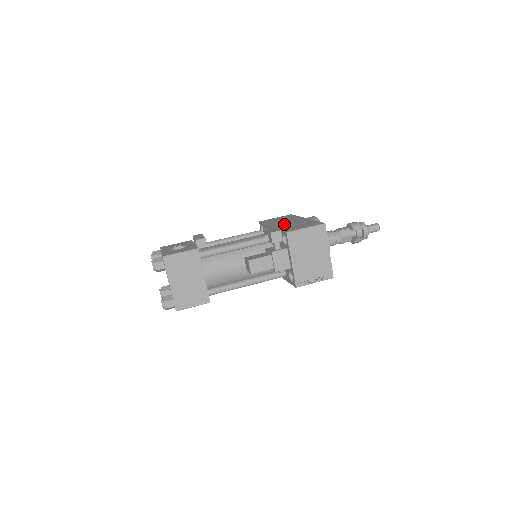
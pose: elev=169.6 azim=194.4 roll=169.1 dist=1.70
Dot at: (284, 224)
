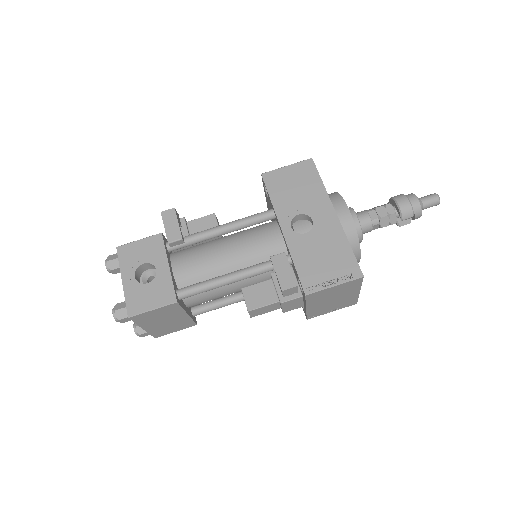
Dot at: (301, 215)
